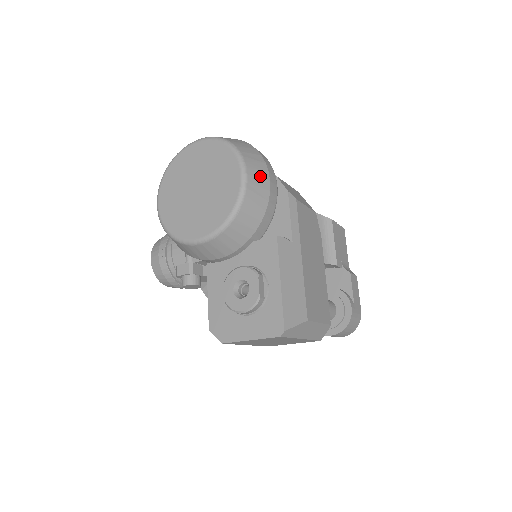
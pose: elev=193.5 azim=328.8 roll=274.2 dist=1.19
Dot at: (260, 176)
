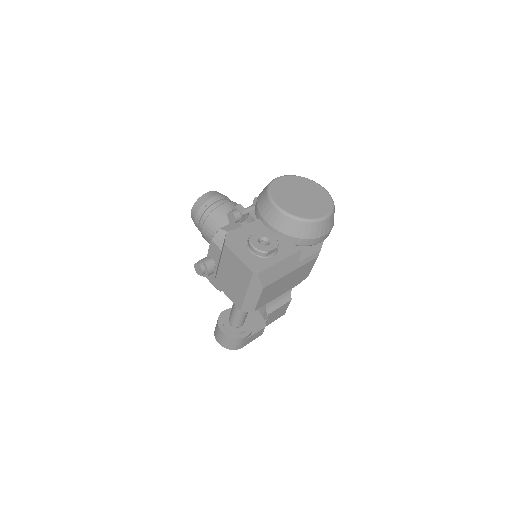
Dot at: (326, 228)
